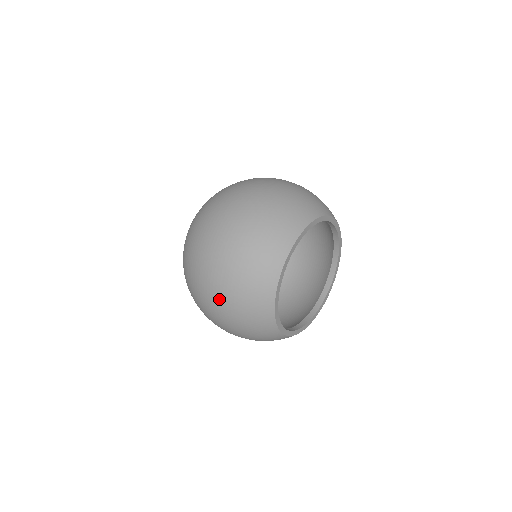
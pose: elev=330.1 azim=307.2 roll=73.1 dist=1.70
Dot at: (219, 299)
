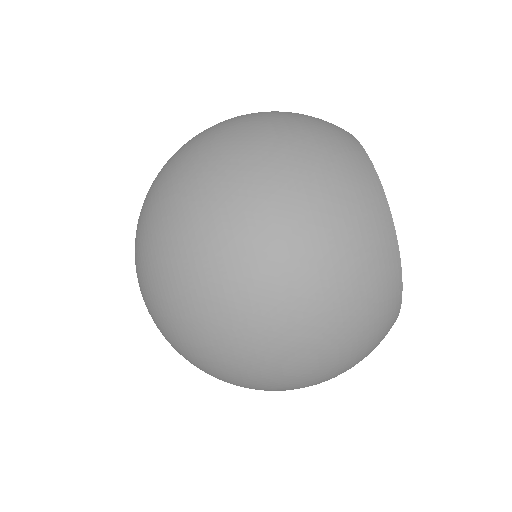
Dot at: occluded
